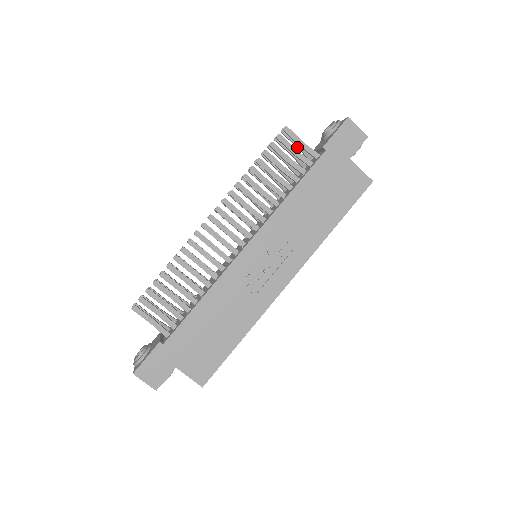
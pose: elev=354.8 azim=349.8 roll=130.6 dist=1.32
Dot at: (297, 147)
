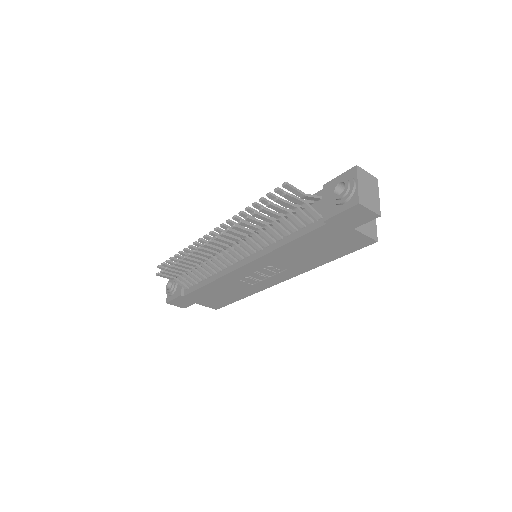
Dot at: (301, 196)
